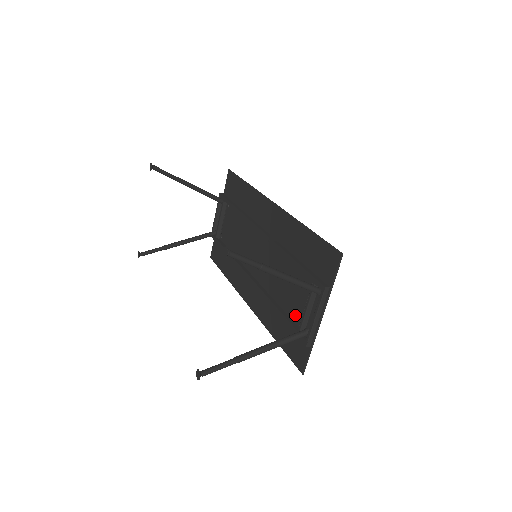
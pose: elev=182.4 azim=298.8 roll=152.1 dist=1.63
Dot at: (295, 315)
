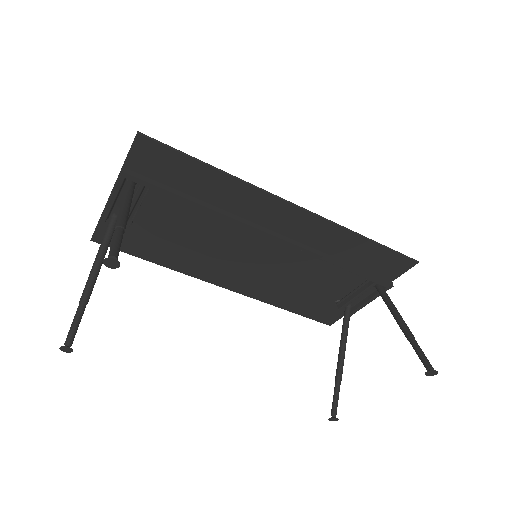
Dot at: (327, 296)
